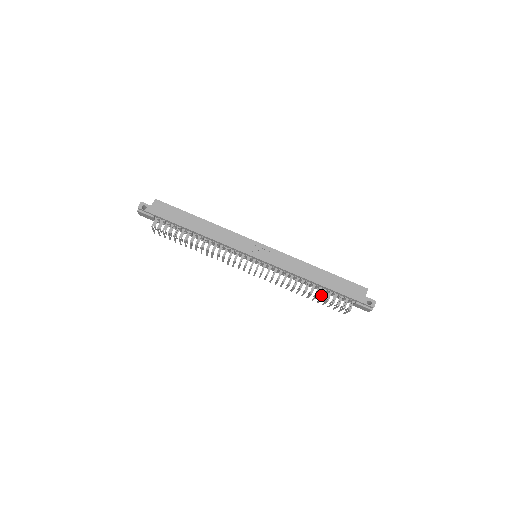
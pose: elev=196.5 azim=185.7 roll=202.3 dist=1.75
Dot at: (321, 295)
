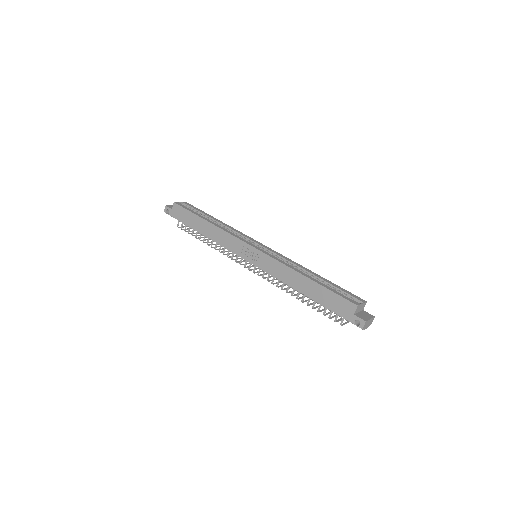
Dot at: occluded
